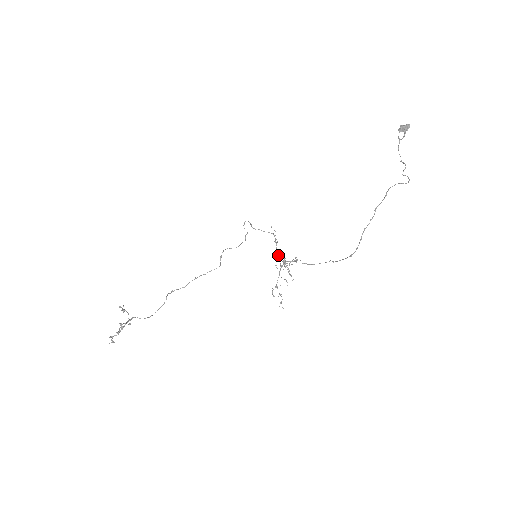
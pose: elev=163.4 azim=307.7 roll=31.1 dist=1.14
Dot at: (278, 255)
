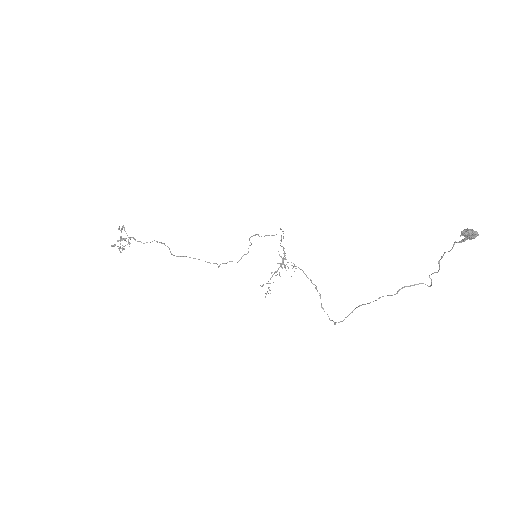
Dot at: (277, 263)
